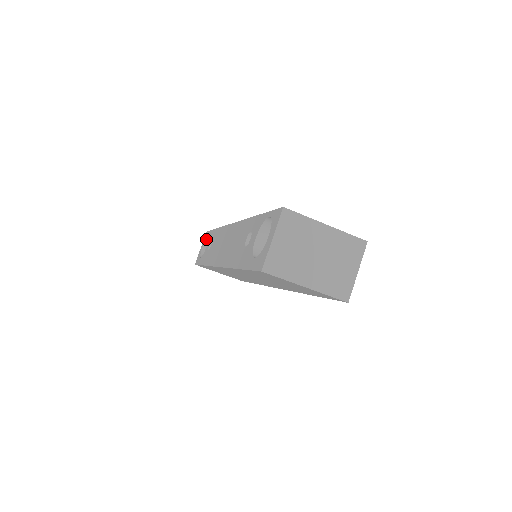
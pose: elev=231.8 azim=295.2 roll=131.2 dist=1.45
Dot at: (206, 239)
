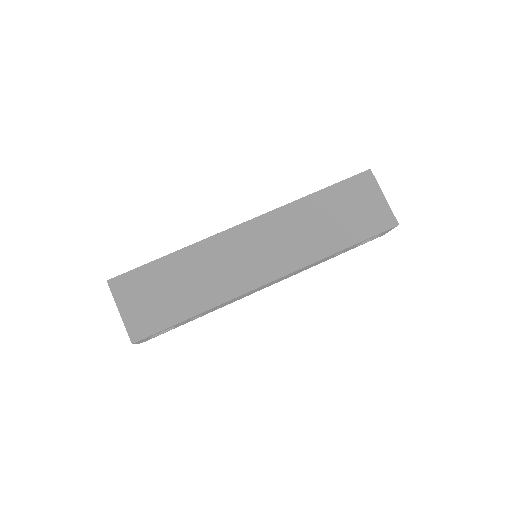
Dot at: occluded
